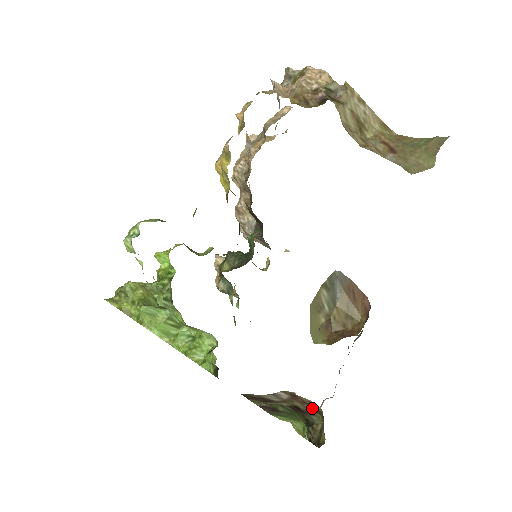
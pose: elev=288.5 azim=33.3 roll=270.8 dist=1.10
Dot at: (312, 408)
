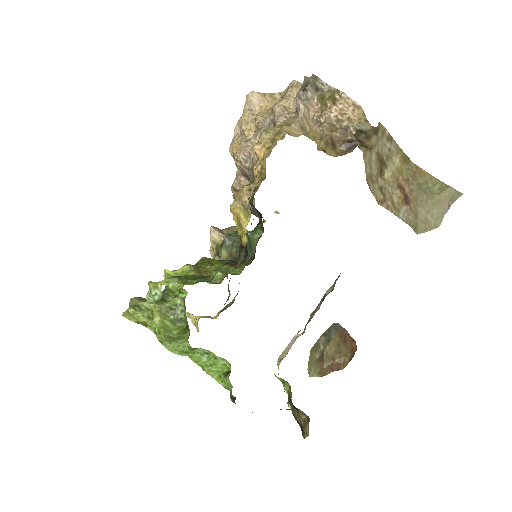
Dot at: occluded
